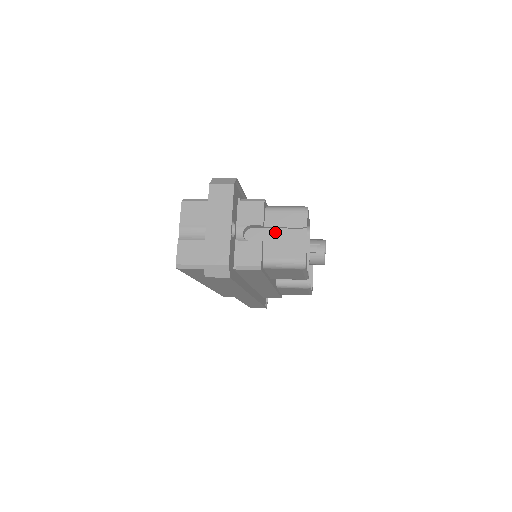
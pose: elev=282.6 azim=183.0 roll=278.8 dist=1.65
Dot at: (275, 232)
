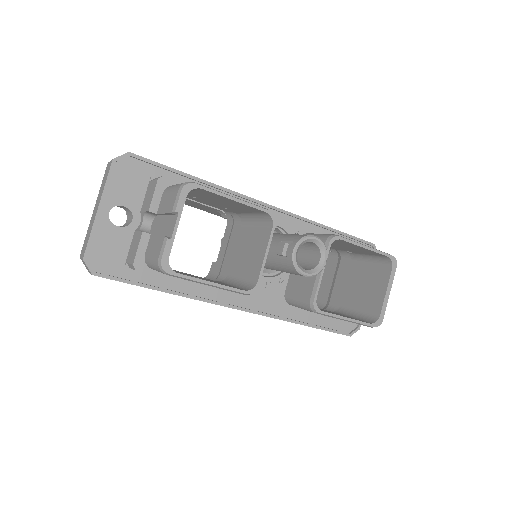
Dot at: (163, 220)
